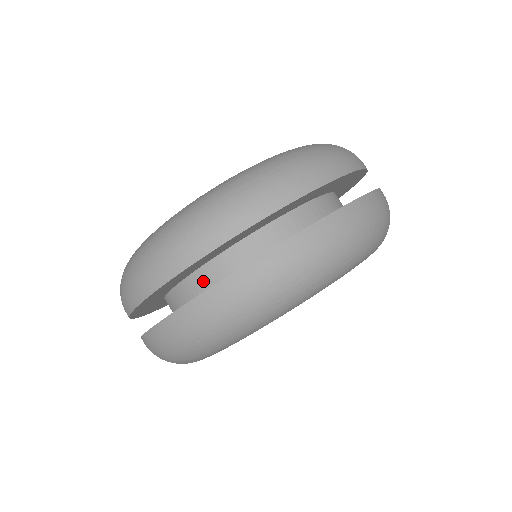
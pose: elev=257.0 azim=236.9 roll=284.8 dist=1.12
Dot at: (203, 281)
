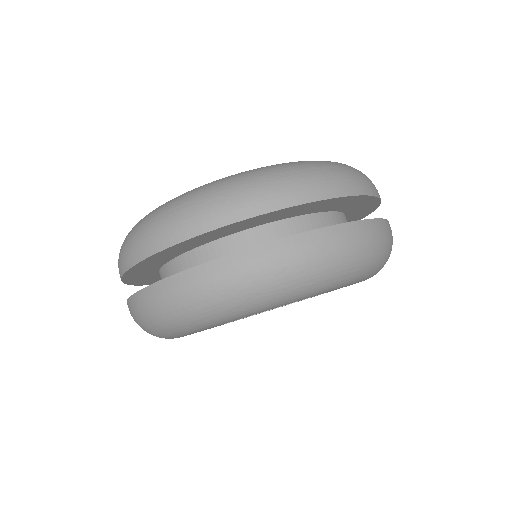
Dot at: (213, 254)
